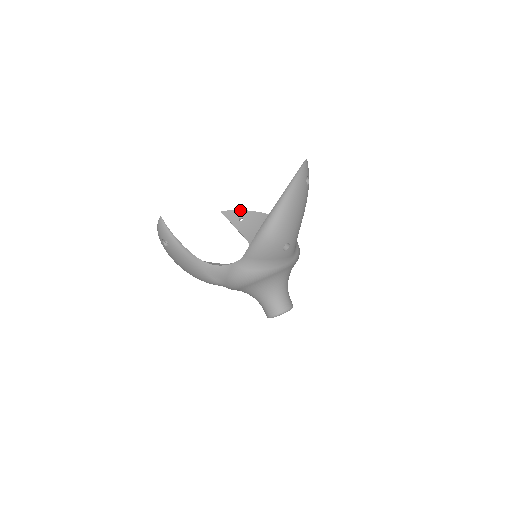
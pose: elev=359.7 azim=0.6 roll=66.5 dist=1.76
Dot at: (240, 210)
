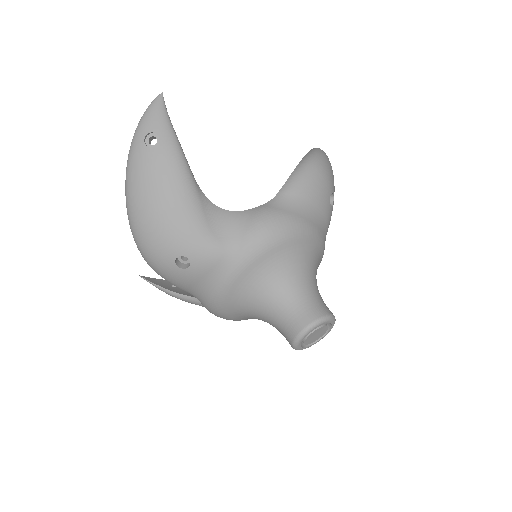
Dot at: occluded
